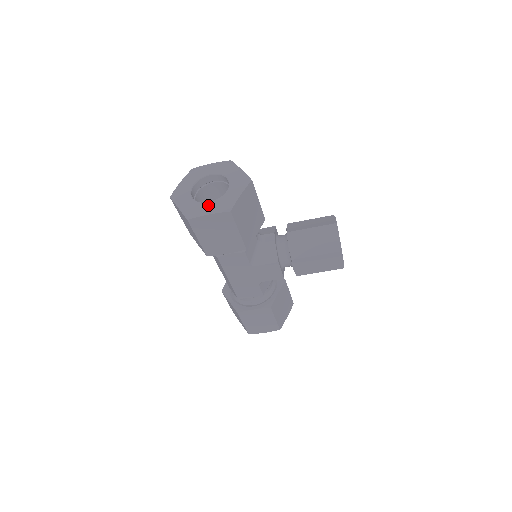
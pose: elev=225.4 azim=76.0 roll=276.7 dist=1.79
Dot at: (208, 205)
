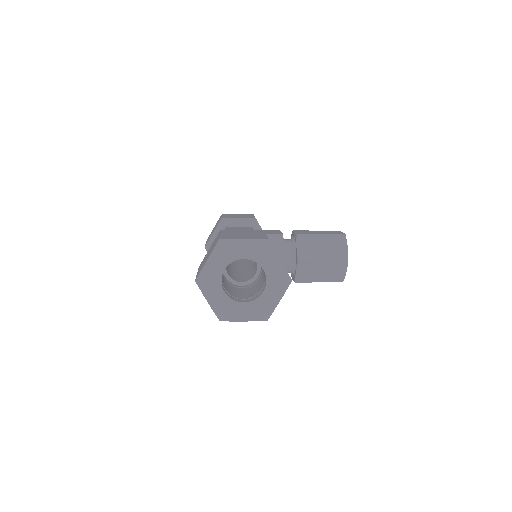
Dot at: (243, 308)
